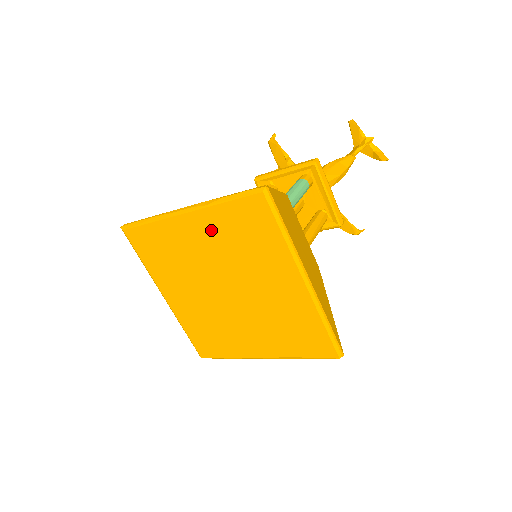
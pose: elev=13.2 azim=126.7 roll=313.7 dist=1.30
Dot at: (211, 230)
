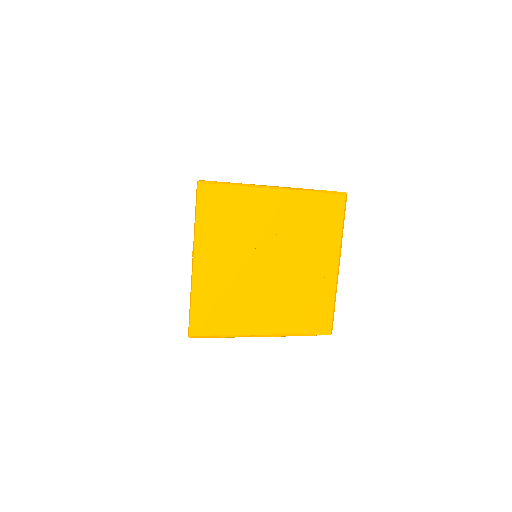
Dot at: (292, 209)
